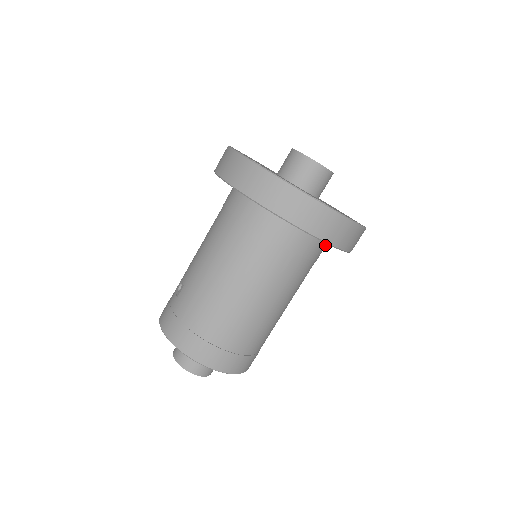
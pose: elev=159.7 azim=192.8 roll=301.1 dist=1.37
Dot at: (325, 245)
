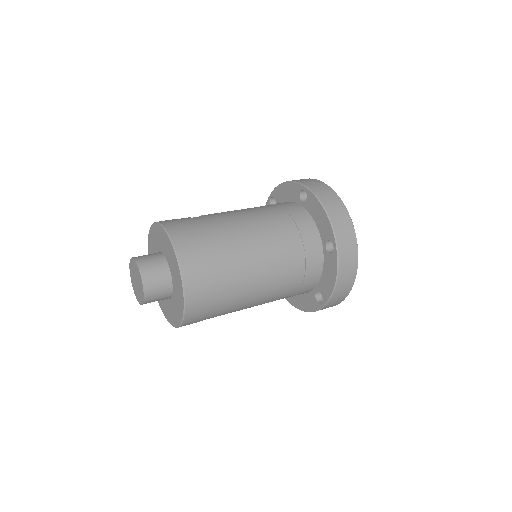
Dot at: (312, 286)
